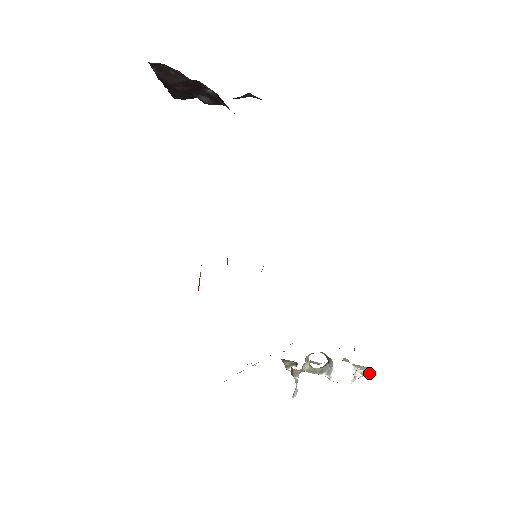
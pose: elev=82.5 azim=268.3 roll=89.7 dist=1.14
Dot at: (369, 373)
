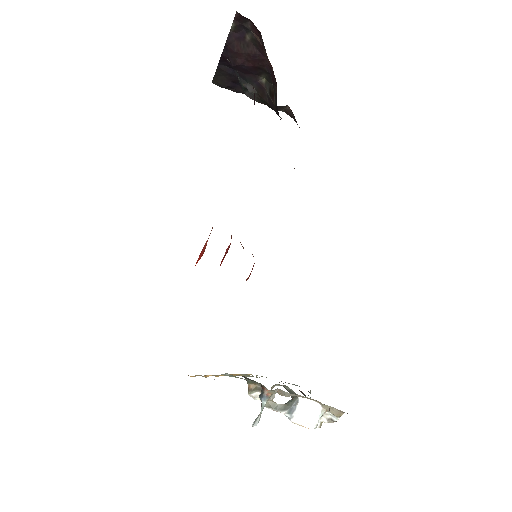
Dot at: (337, 420)
